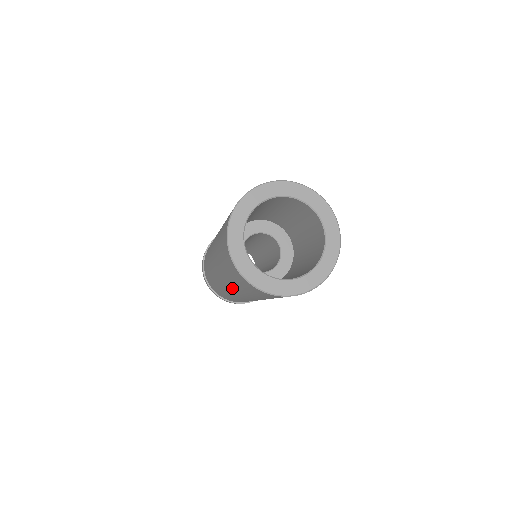
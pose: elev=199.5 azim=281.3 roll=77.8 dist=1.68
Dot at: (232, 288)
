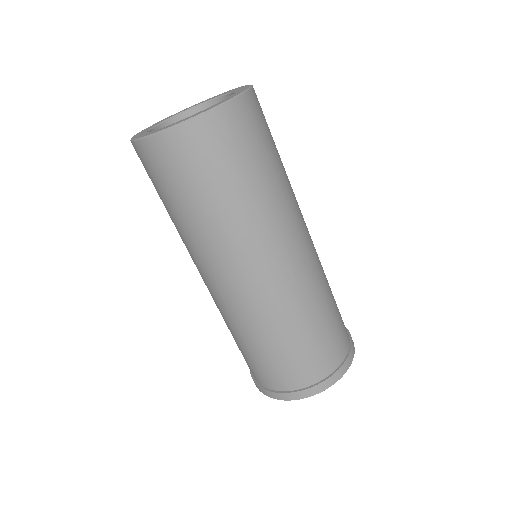
Dot at: (198, 254)
